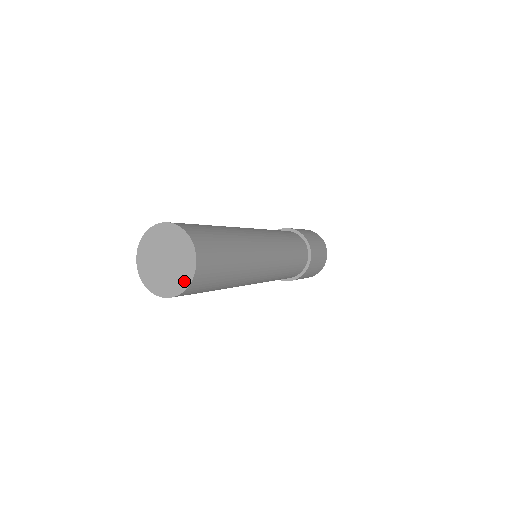
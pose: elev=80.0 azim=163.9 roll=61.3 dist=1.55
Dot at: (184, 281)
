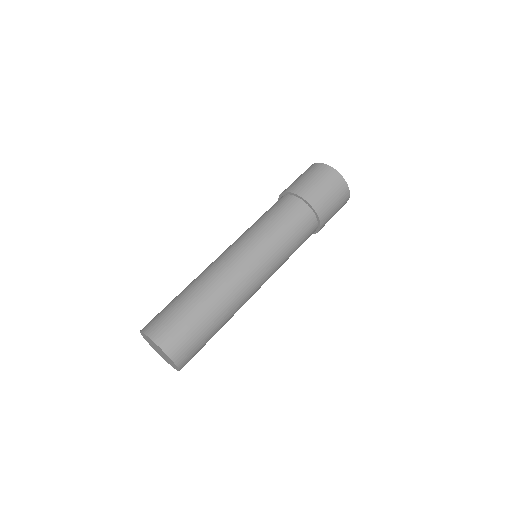
Dot at: occluded
